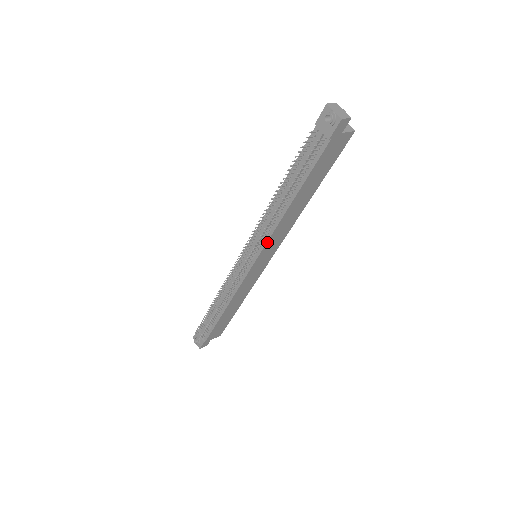
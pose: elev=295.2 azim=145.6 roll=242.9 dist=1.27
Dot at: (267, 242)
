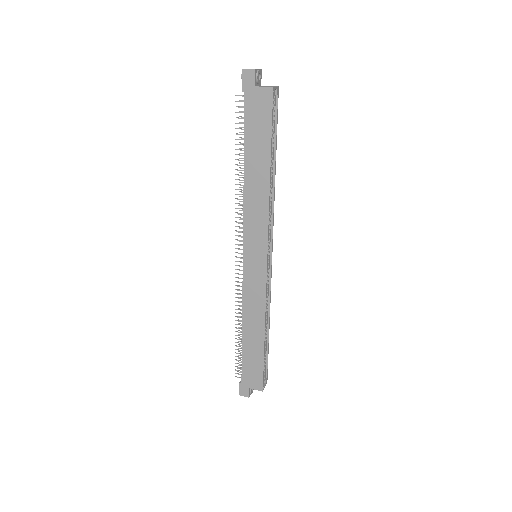
Dot at: (244, 224)
